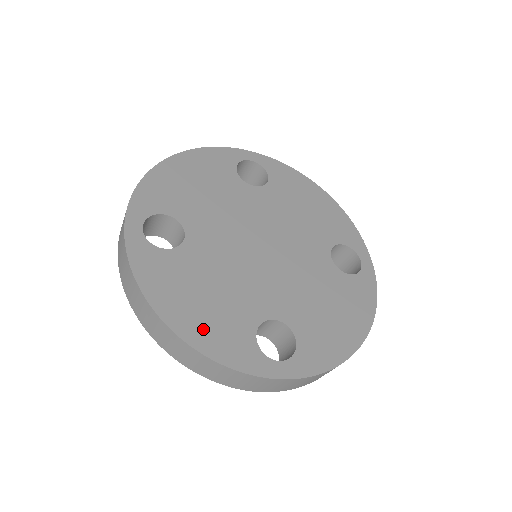
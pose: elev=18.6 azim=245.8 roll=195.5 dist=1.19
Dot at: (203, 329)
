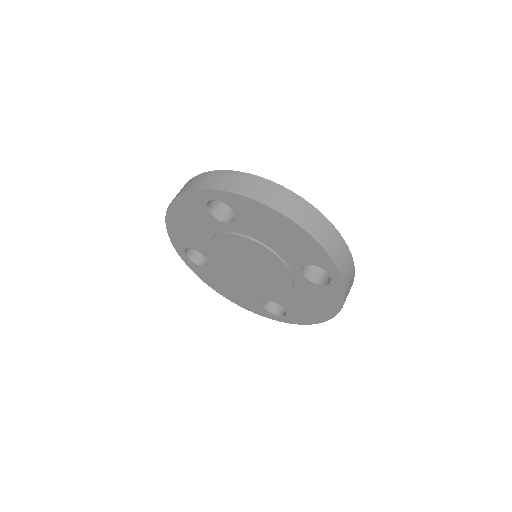
Dot at: occluded
